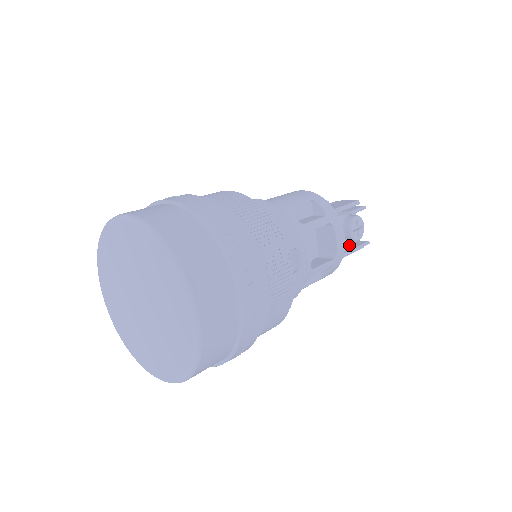
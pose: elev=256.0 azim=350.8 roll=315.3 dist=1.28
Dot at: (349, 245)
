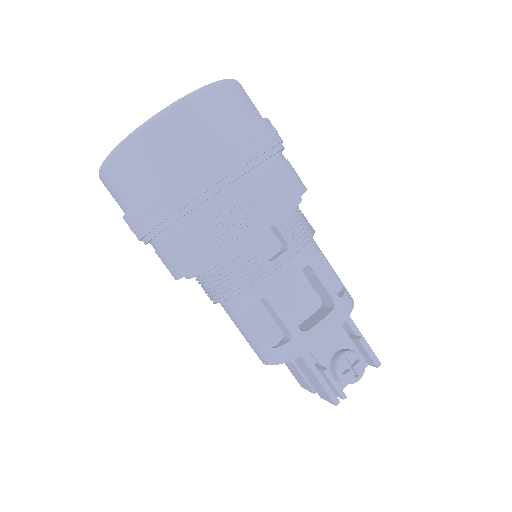
Dot at: occluded
